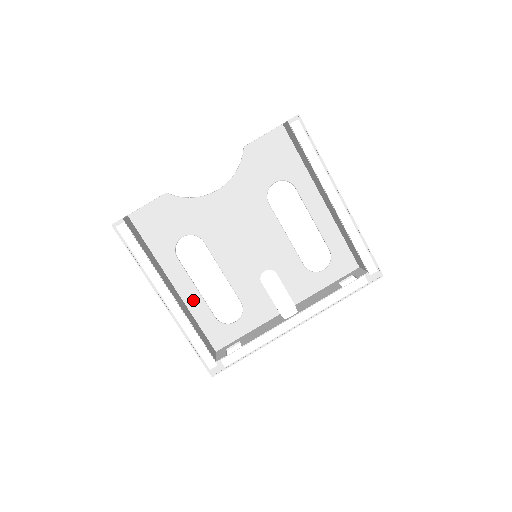
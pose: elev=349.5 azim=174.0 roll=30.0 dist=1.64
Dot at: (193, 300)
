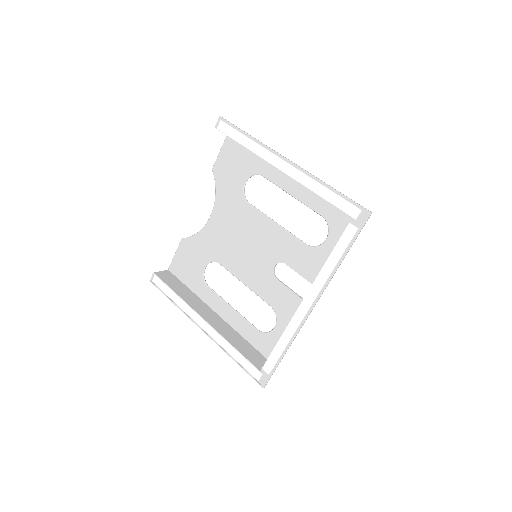
Dot at: (234, 319)
